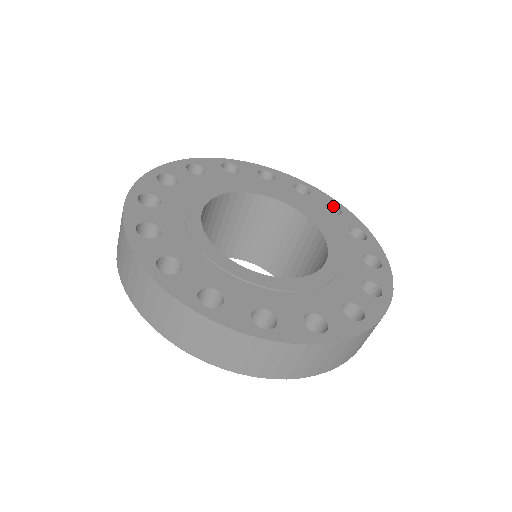
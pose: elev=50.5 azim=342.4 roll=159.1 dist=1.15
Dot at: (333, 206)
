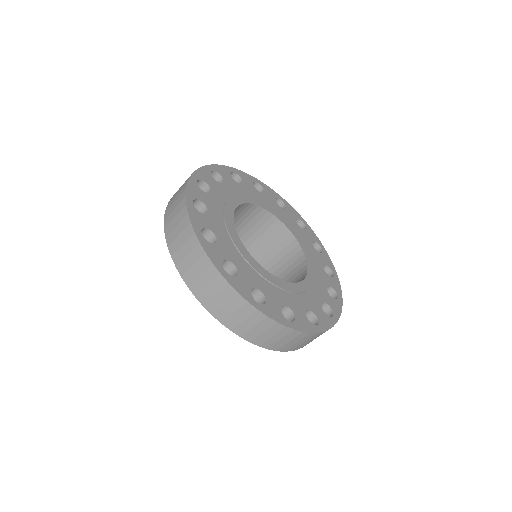
Dot at: (277, 199)
